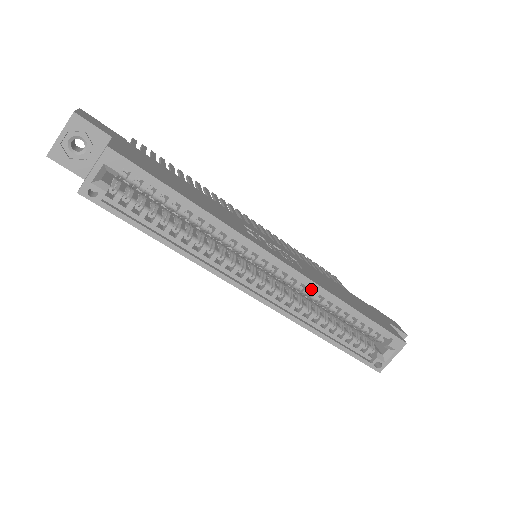
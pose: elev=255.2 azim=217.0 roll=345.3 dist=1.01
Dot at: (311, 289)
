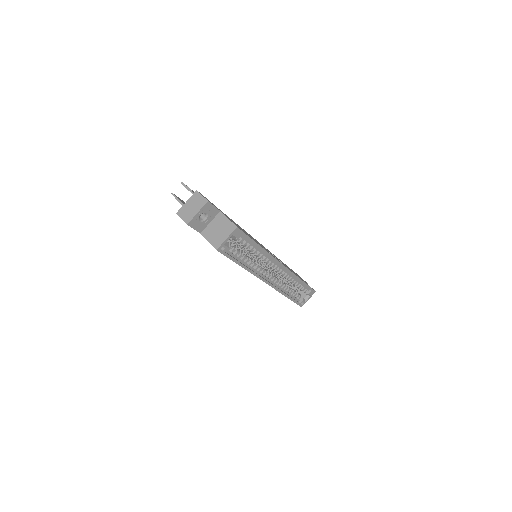
Dot at: (288, 275)
